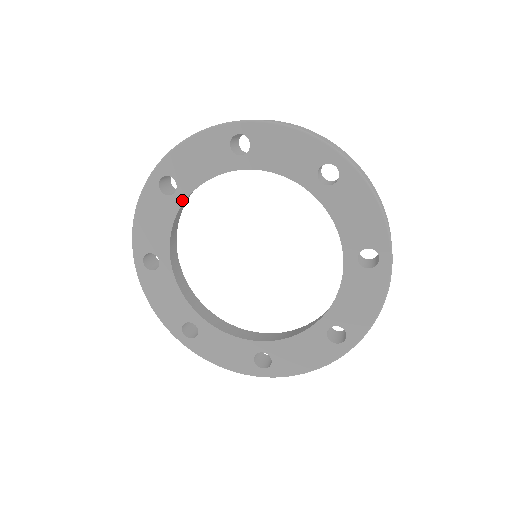
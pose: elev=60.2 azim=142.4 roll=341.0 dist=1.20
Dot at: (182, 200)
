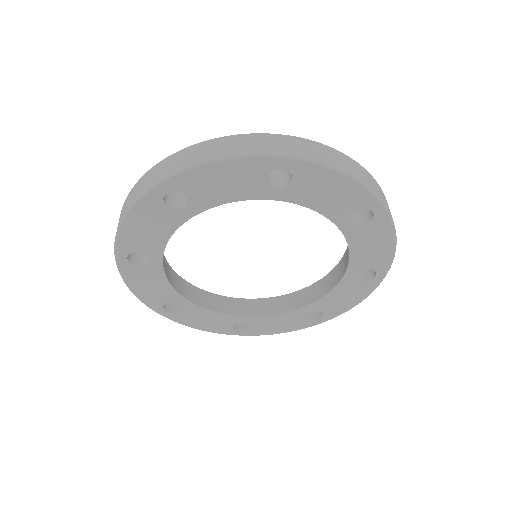
Dot at: (191, 215)
